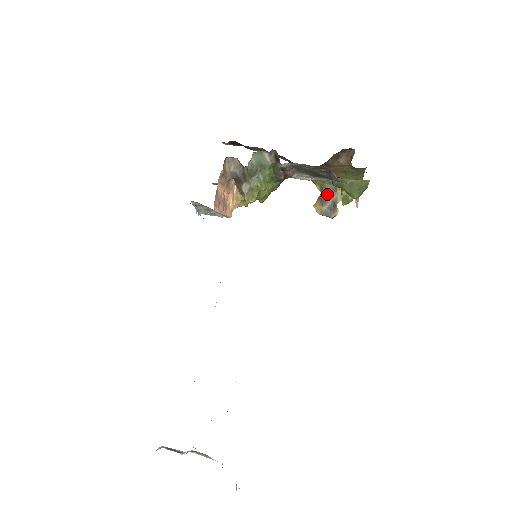
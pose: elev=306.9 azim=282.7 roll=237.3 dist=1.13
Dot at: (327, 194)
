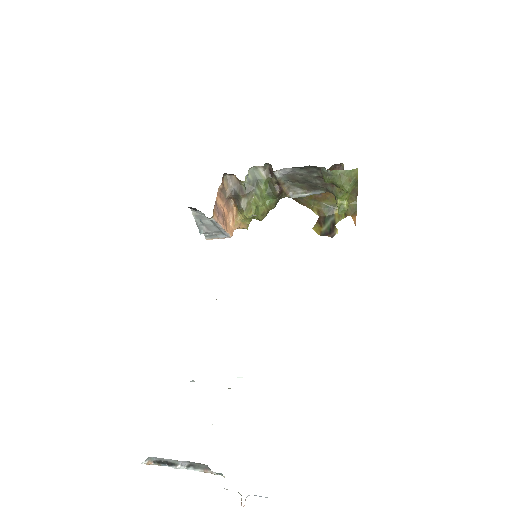
Dot at: (325, 217)
